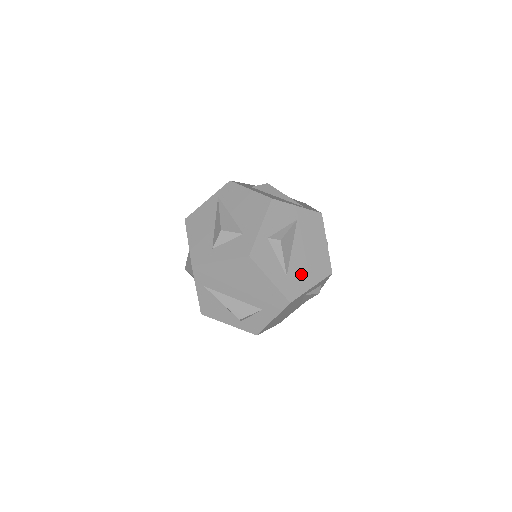
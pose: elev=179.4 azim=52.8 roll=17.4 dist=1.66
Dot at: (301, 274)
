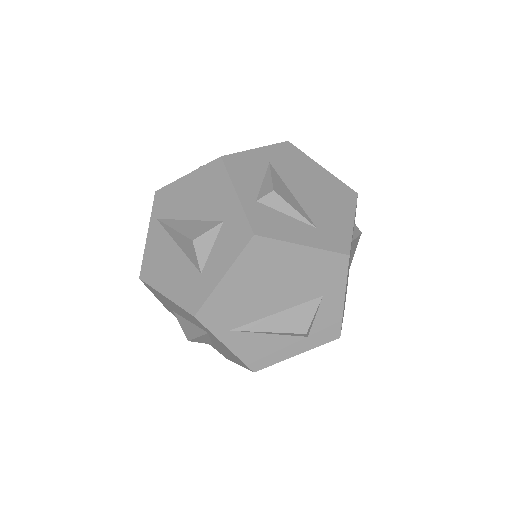
Dot at: (329, 216)
